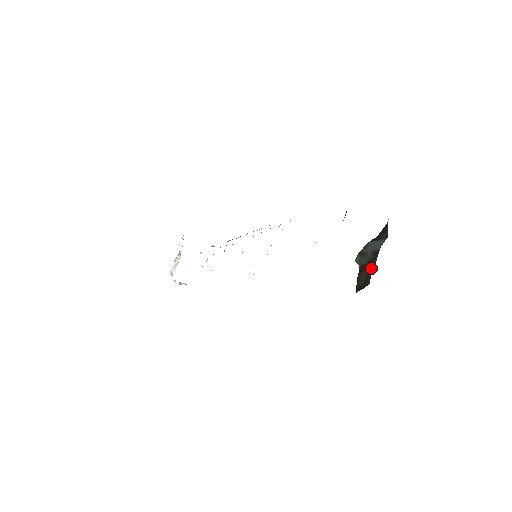
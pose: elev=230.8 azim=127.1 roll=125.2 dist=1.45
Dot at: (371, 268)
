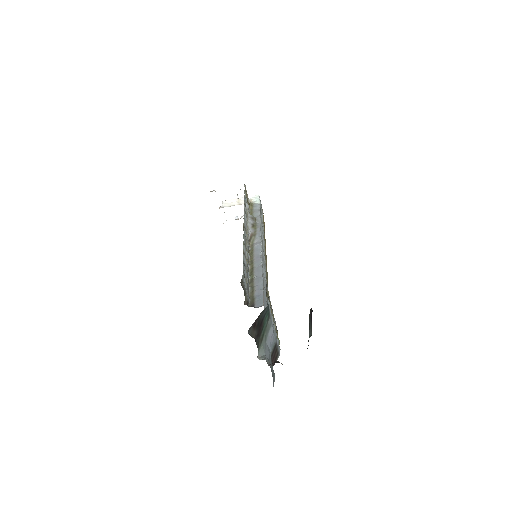
Dot at: occluded
